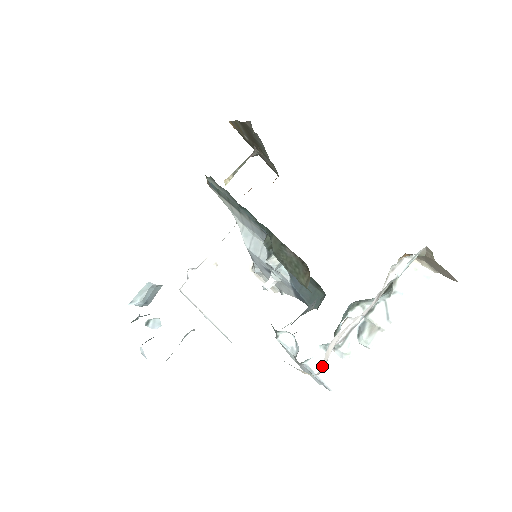
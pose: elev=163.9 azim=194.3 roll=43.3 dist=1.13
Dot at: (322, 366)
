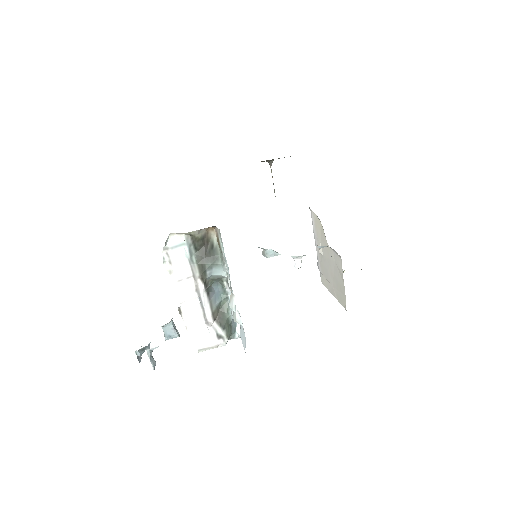
Dot at: (197, 344)
